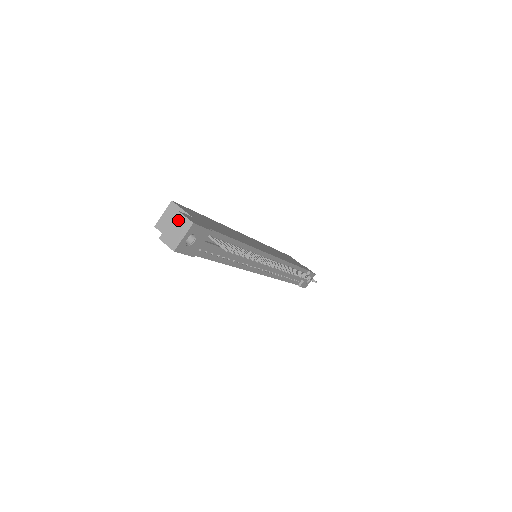
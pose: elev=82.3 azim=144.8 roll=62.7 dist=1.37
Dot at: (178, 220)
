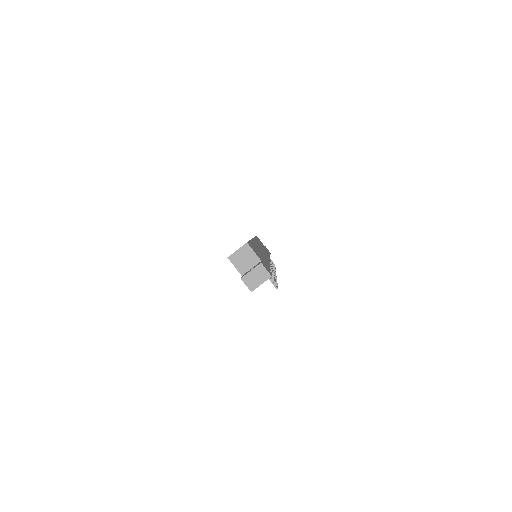
Dot at: (260, 270)
